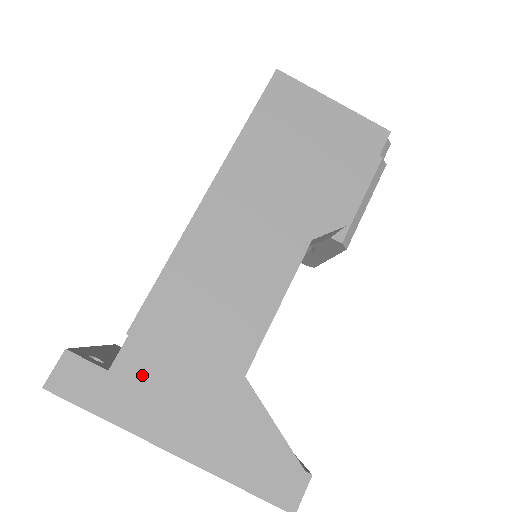
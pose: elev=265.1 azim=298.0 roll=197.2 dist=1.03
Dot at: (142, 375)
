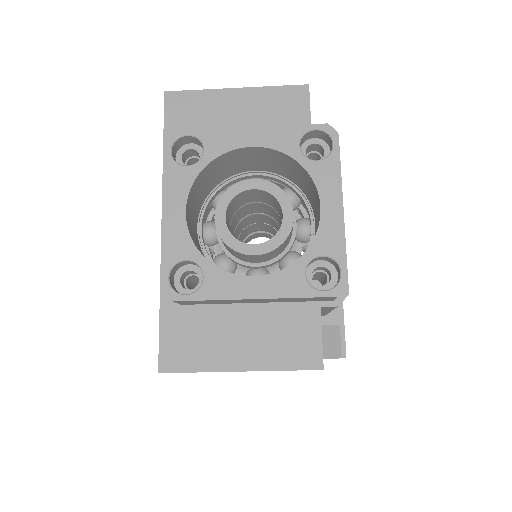
Dot at: occluded
